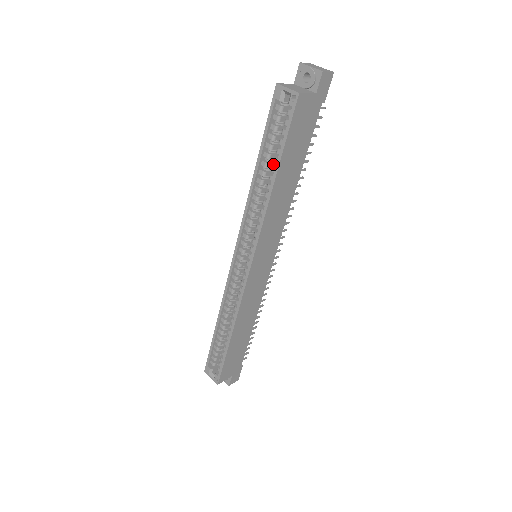
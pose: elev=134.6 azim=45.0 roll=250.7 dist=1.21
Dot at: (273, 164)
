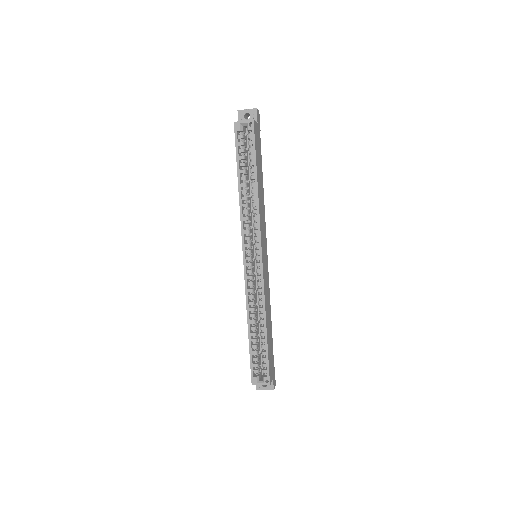
Dot at: (247, 178)
